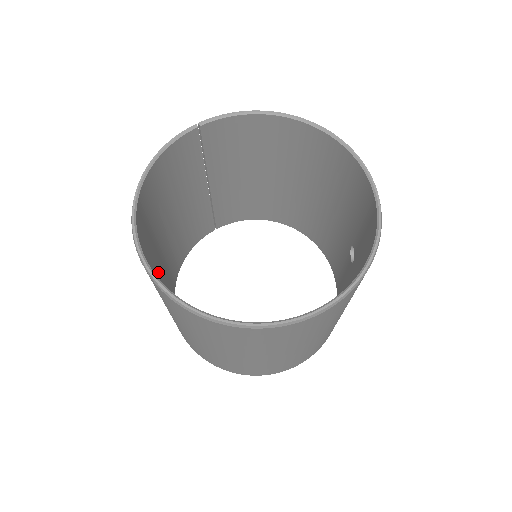
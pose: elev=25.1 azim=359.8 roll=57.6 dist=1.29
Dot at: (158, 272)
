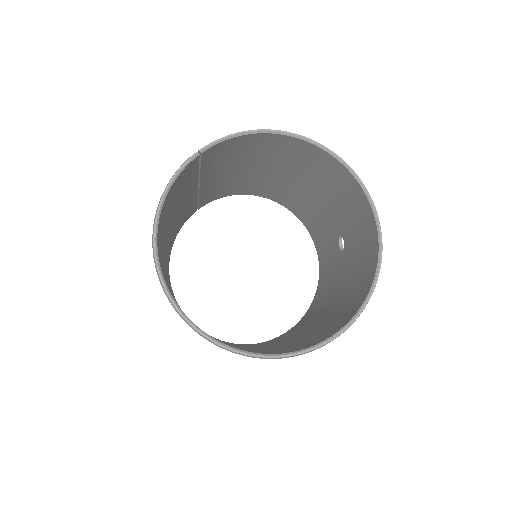
Dot at: (169, 287)
